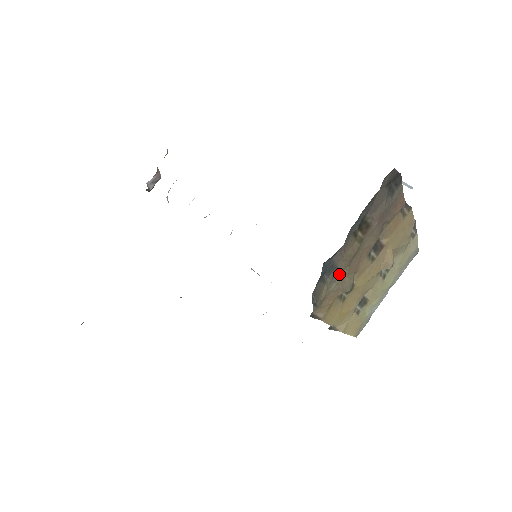
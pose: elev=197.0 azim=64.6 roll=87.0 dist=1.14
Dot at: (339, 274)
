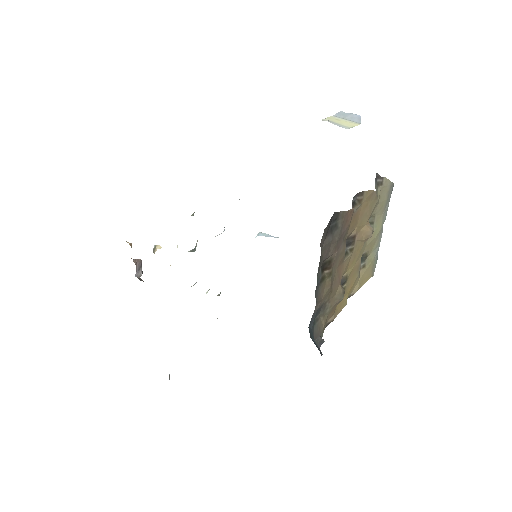
Dot at: (327, 303)
